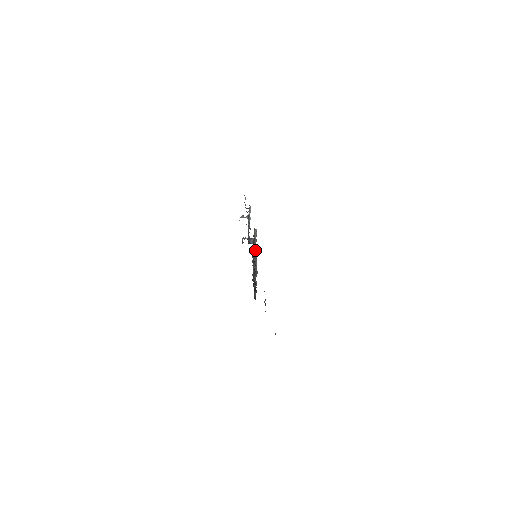
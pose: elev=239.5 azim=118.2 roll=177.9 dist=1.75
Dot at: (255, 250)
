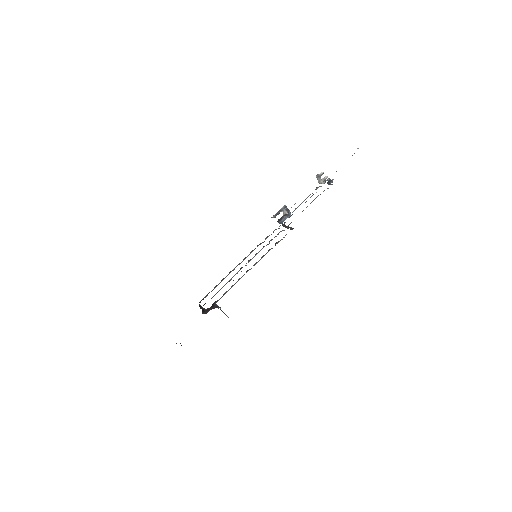
Dot at: (254, 265)
